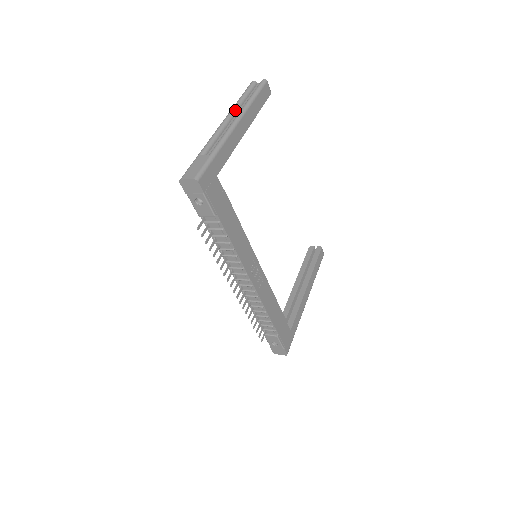
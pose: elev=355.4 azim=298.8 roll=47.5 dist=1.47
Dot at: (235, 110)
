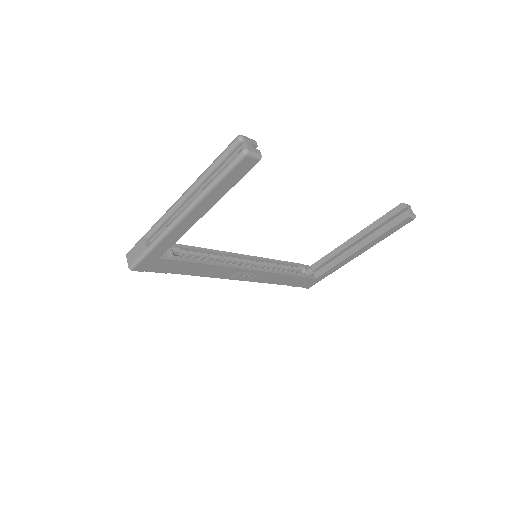
Dot at: (195, 188)
